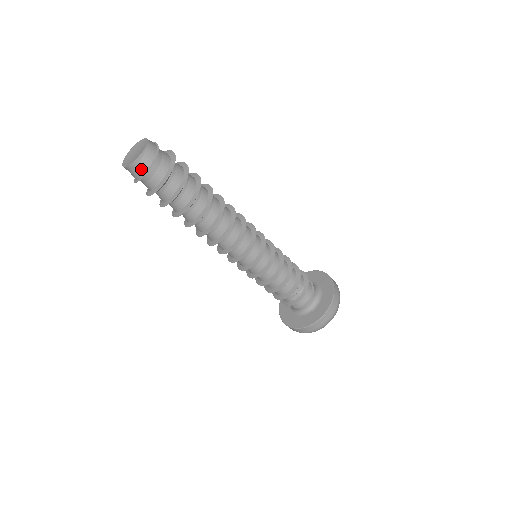
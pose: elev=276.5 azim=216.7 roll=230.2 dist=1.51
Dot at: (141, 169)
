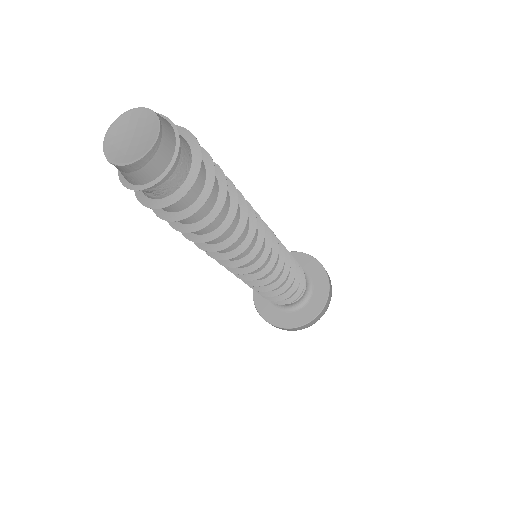
Dot at: (160, 163)
